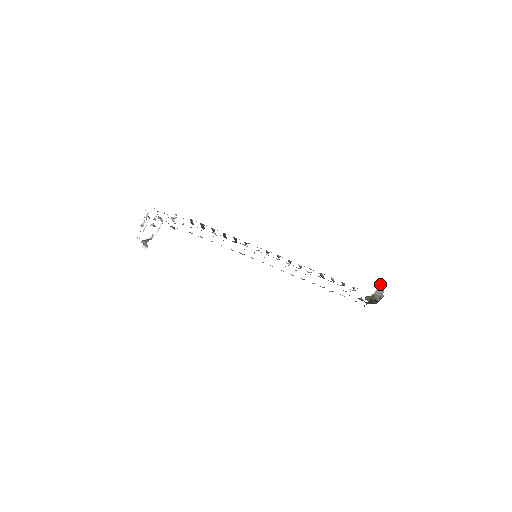
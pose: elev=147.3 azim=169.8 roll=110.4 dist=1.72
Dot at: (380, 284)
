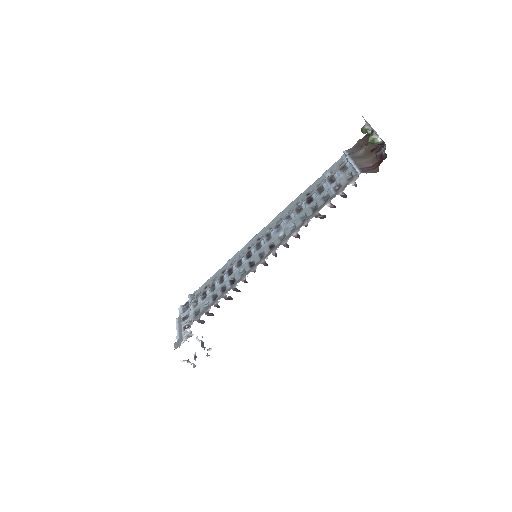
Dot at: occluded
